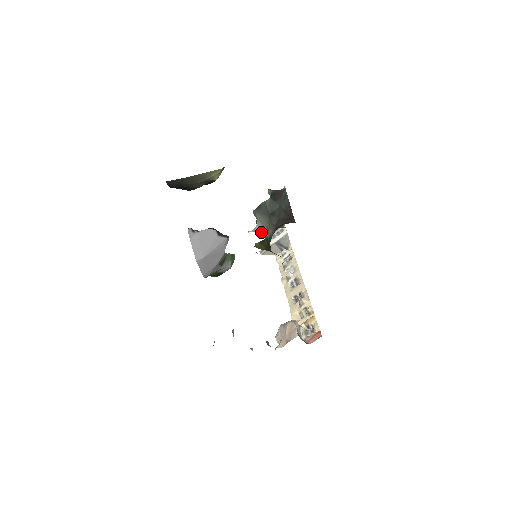
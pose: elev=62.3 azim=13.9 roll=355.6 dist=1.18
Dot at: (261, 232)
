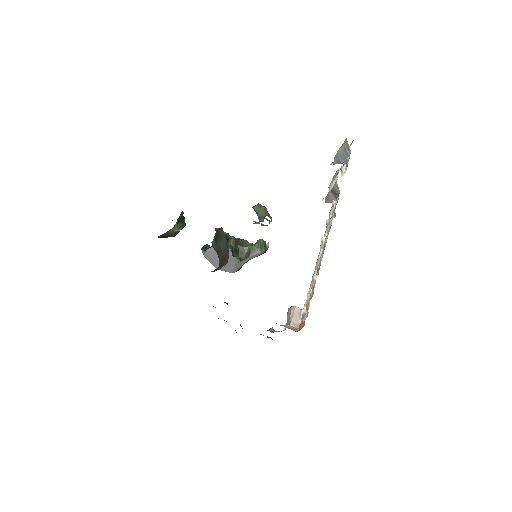
Dot at: occluded
